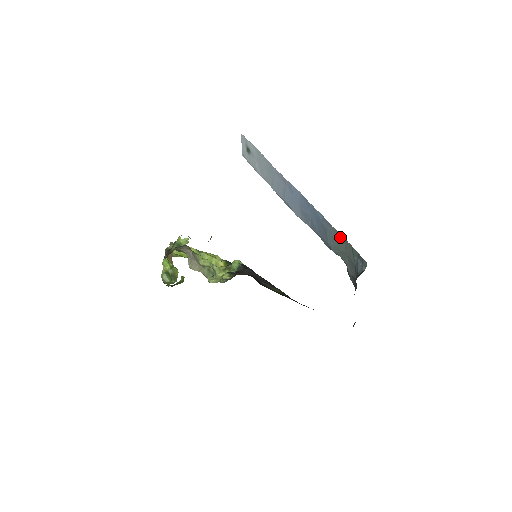
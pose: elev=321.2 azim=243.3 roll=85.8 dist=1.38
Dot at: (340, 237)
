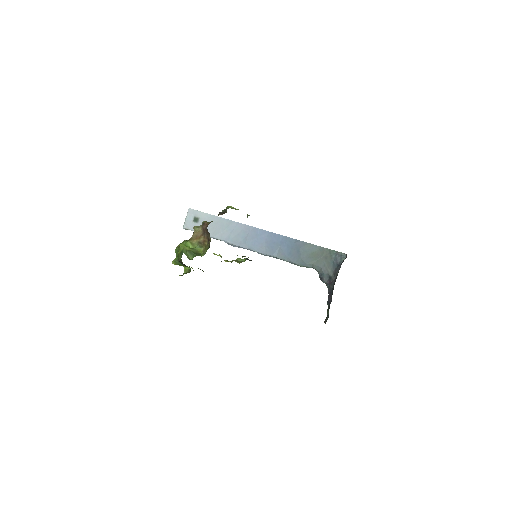
Dot at: (315, 248)
